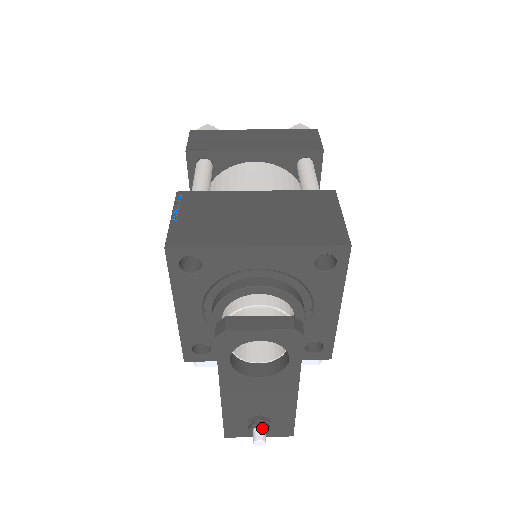
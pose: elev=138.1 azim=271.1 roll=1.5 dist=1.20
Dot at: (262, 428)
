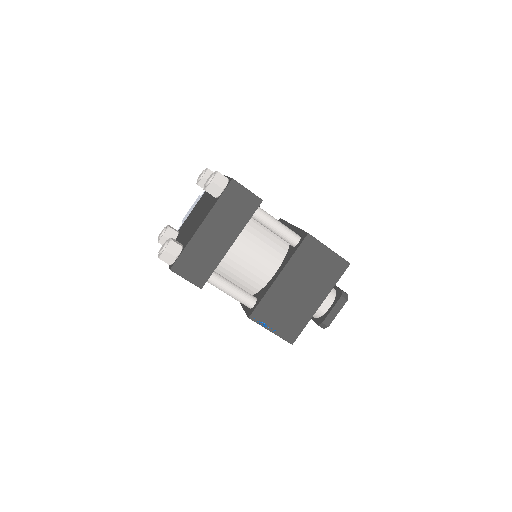
Dot at: occluded
